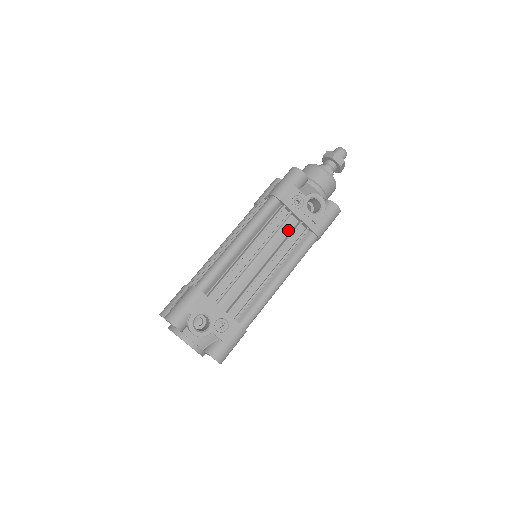
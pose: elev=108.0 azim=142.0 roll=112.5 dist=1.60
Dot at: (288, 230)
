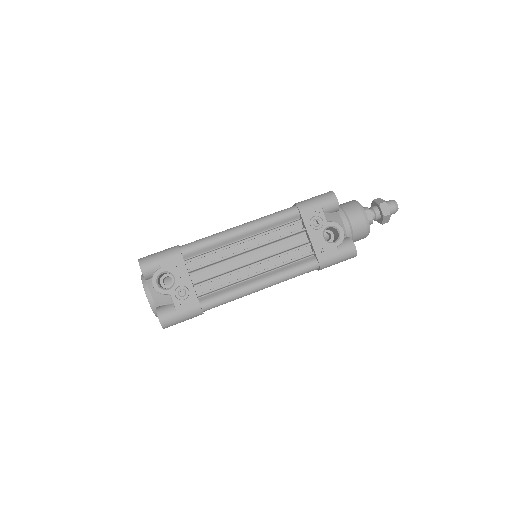
Dot at: (294, 244)
